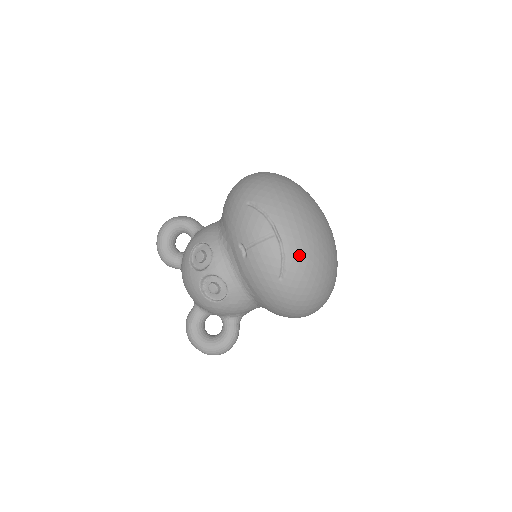
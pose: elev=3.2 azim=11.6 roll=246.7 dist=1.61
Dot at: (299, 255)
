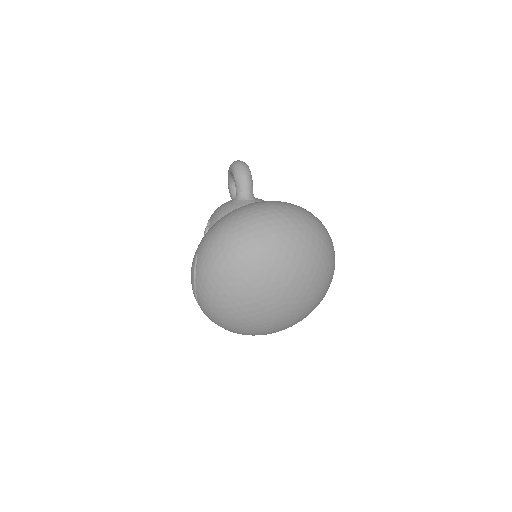
Dot at: (208, 315)
